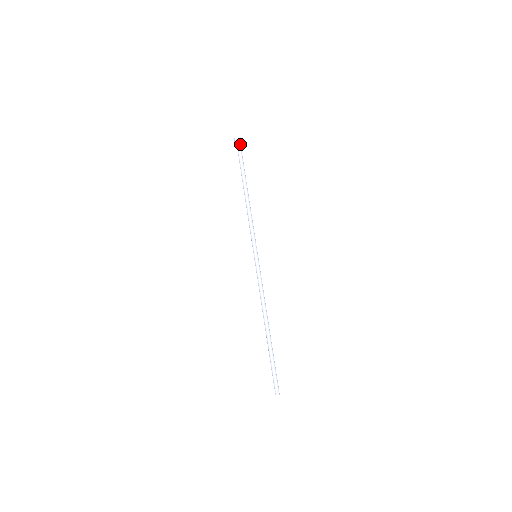
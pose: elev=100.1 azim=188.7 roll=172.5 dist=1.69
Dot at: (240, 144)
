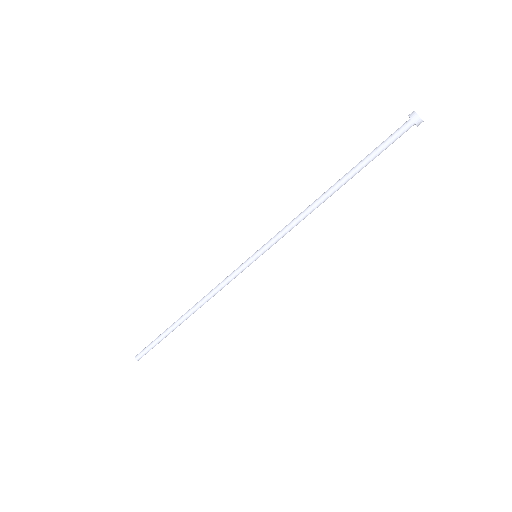
Dot at: (409, 127)
